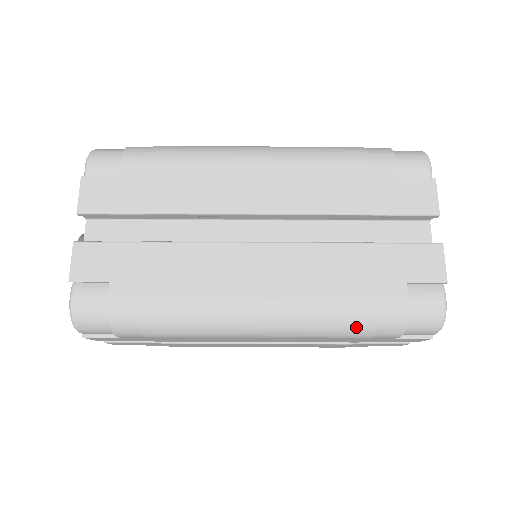
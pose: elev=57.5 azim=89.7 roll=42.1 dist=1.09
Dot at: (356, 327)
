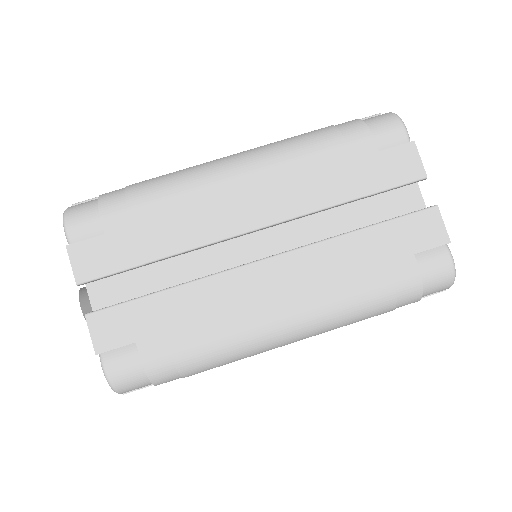
Dot at: (378, 309)
